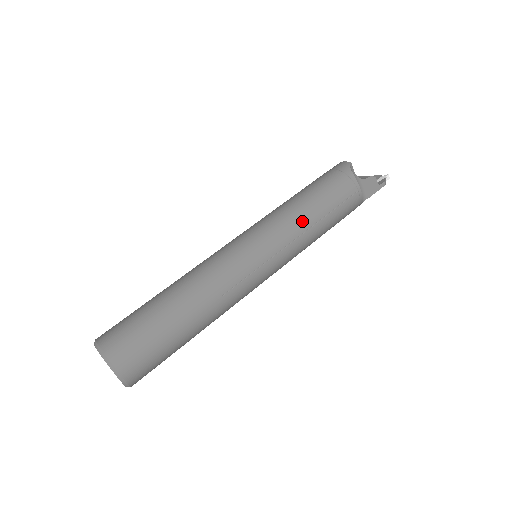
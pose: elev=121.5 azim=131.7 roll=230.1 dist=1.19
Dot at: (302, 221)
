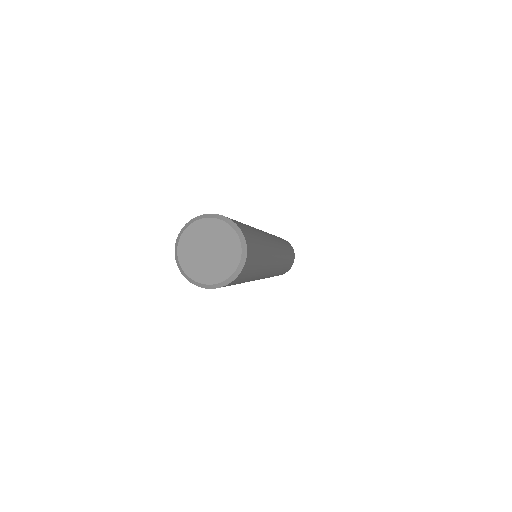
Dot at: (287, 252)
